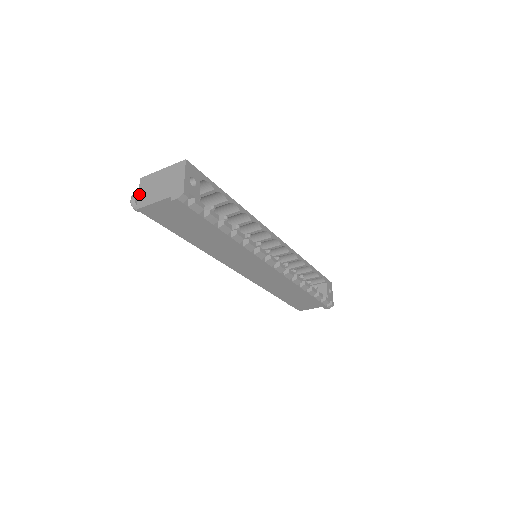
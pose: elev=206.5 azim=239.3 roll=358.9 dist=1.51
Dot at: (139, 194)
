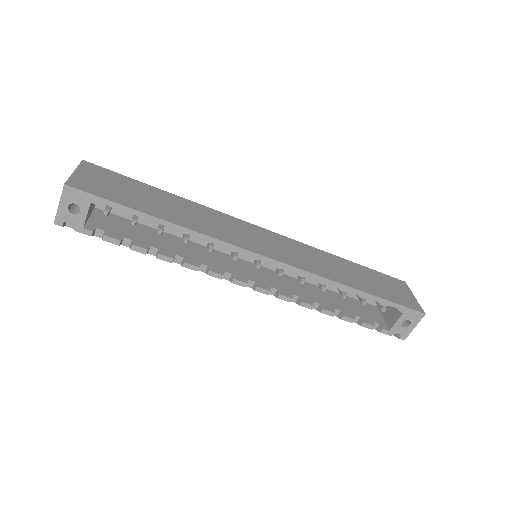
Dot at: occluded
